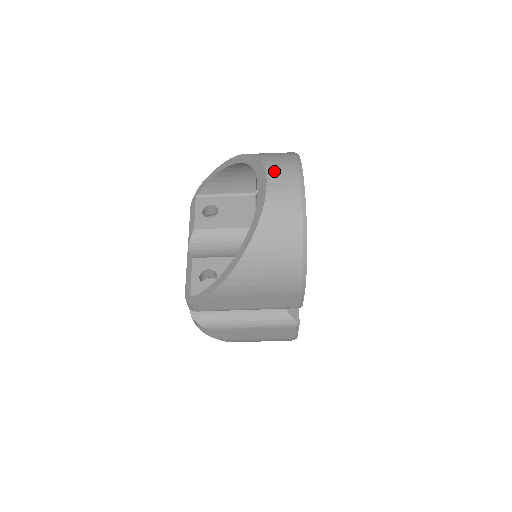
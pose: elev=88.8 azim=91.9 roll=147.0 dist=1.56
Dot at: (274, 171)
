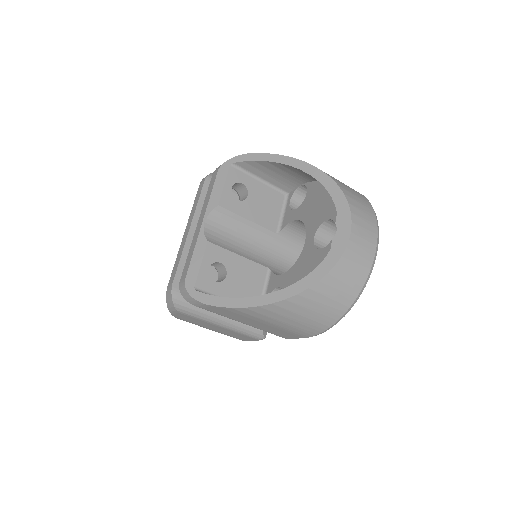
Dot at: (359, 225)
